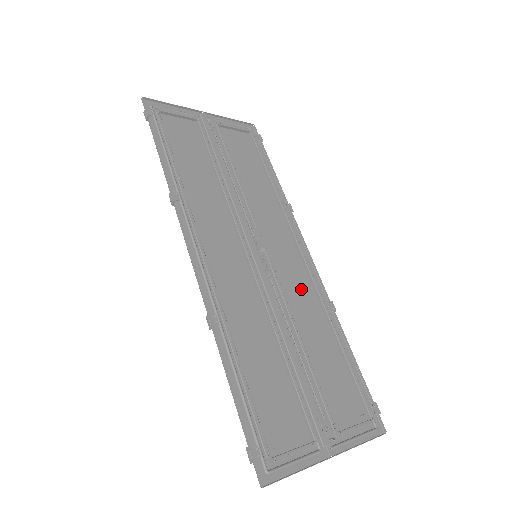
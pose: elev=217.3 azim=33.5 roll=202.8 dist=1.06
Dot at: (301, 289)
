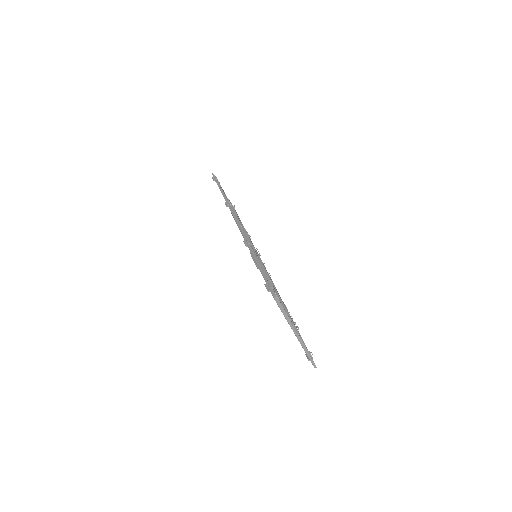
Dot at: occluded
